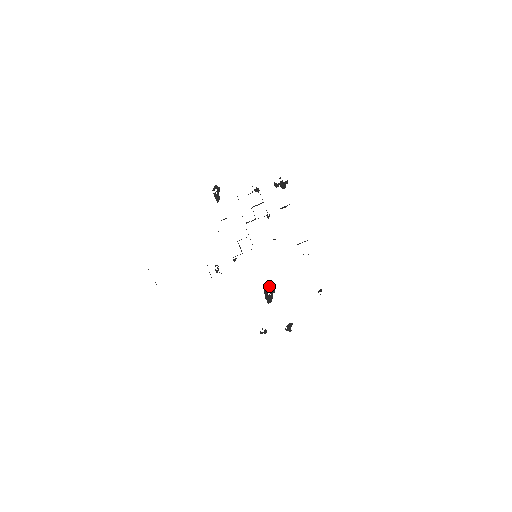
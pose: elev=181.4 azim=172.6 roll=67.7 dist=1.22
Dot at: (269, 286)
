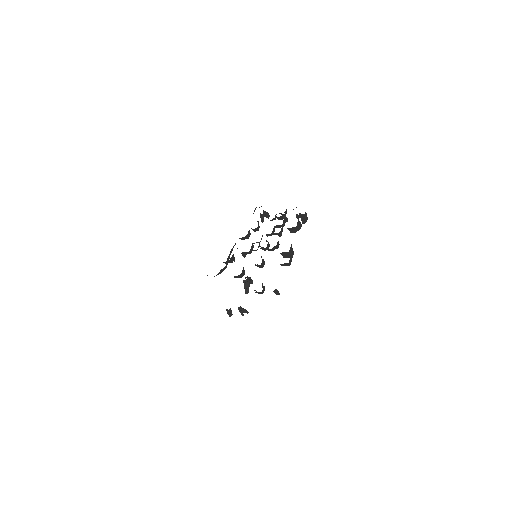
Dot at: occluded
